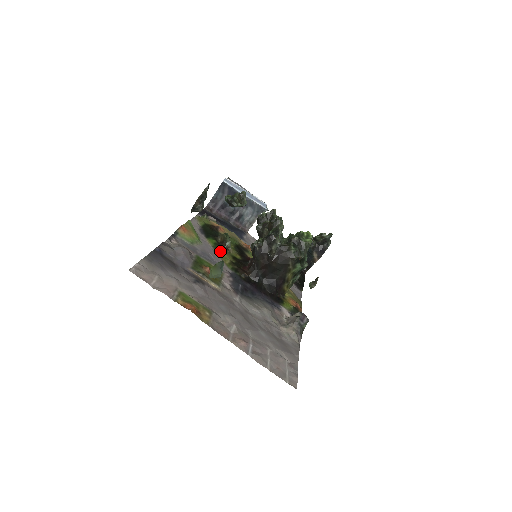
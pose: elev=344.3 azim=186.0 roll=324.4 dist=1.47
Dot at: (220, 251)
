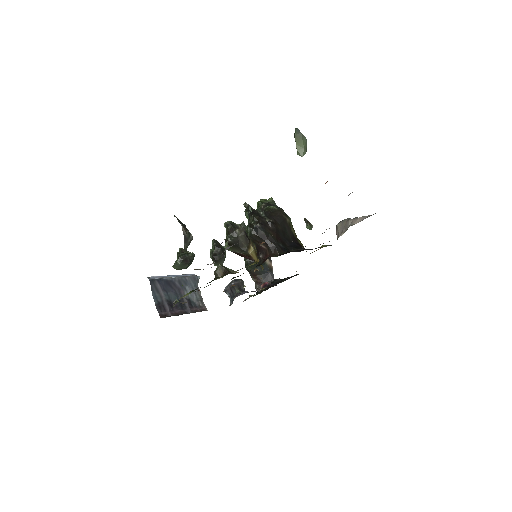
Dot at: (236, 271)
